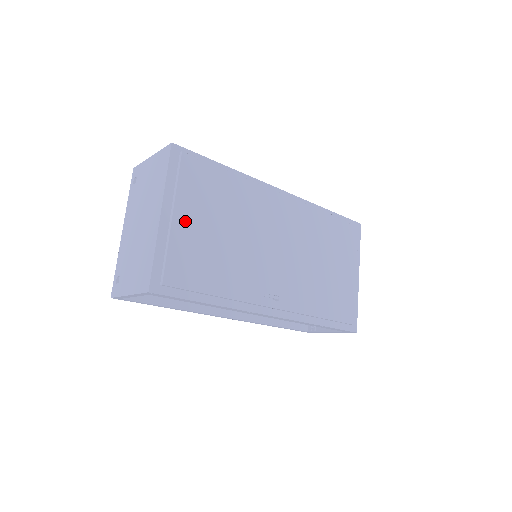
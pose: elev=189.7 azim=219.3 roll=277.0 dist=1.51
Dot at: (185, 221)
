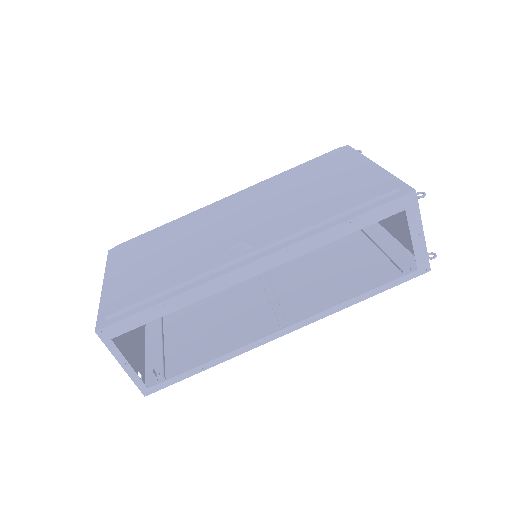
Dot at: (123, 272)
